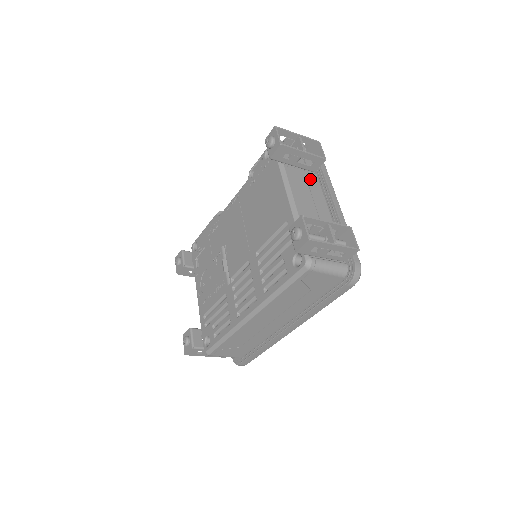
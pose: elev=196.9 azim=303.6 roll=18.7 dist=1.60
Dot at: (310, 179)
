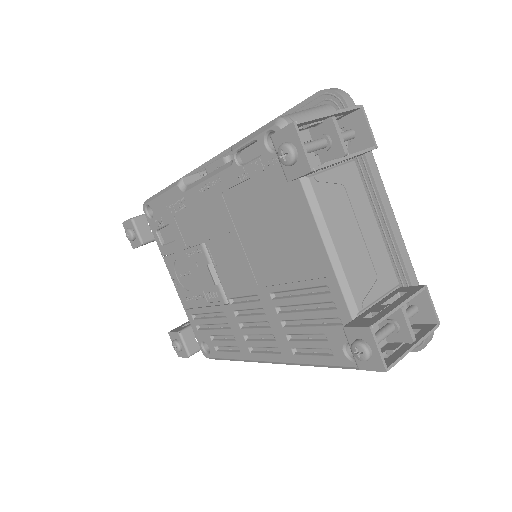
Dot at: (349, 182)
